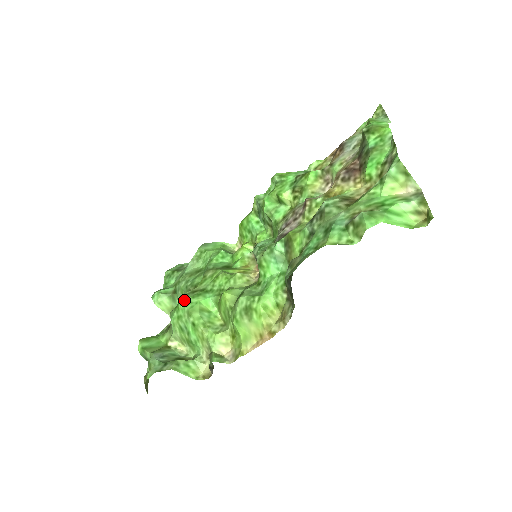
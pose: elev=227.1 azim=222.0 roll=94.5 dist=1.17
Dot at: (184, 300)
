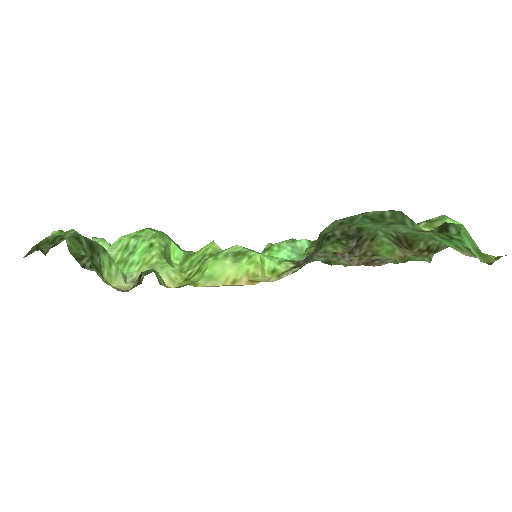
Dot at: (156, 230)
